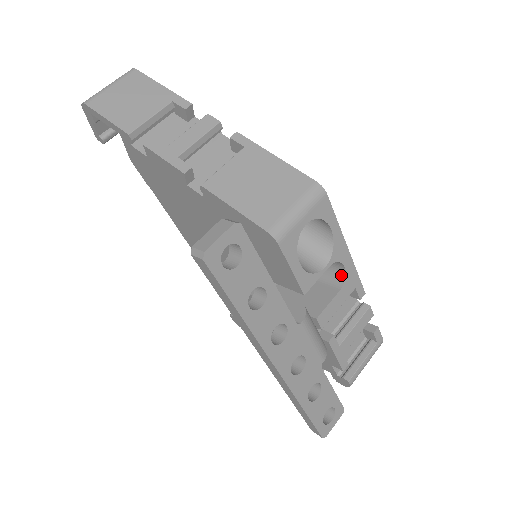
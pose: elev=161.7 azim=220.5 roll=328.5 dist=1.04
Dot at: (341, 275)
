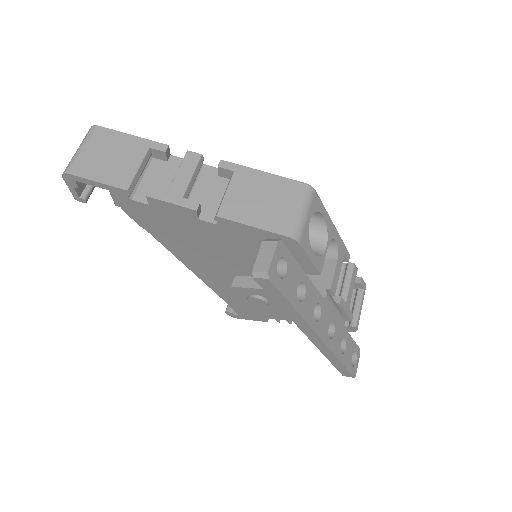
Dot at: (333, 248)
